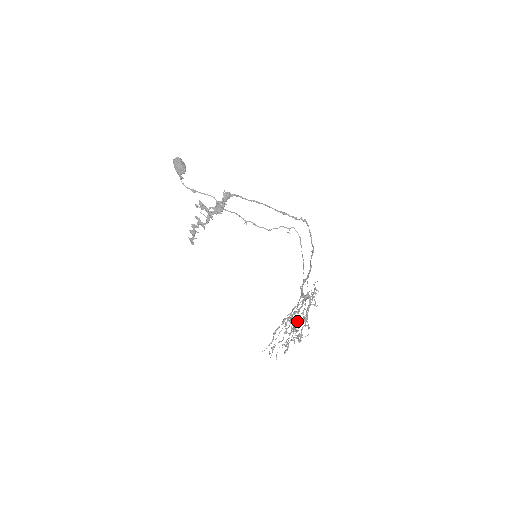
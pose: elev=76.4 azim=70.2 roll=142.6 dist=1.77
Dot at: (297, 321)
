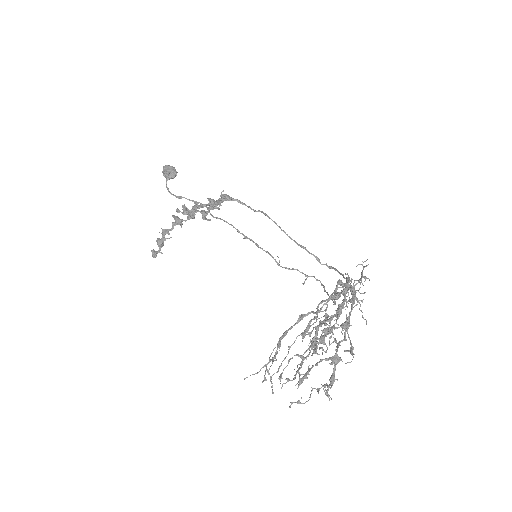
Dot at: (328, 325)
